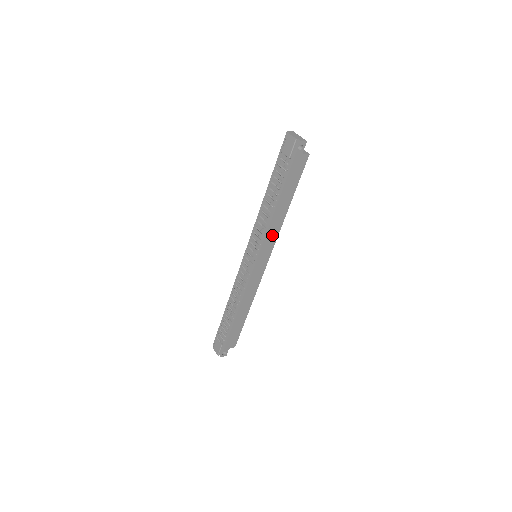
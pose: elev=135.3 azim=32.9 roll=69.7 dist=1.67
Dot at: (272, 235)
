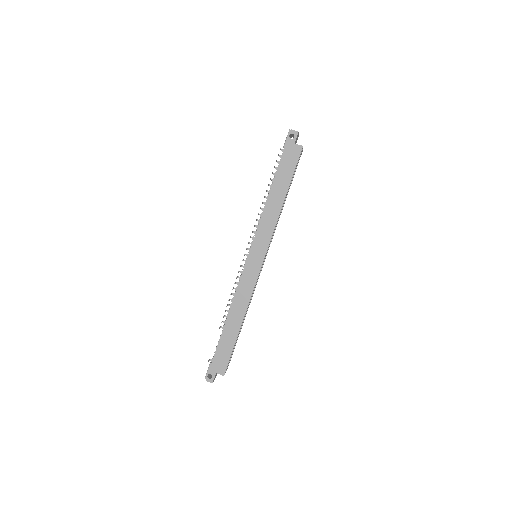
Dot at: (267, 227)
